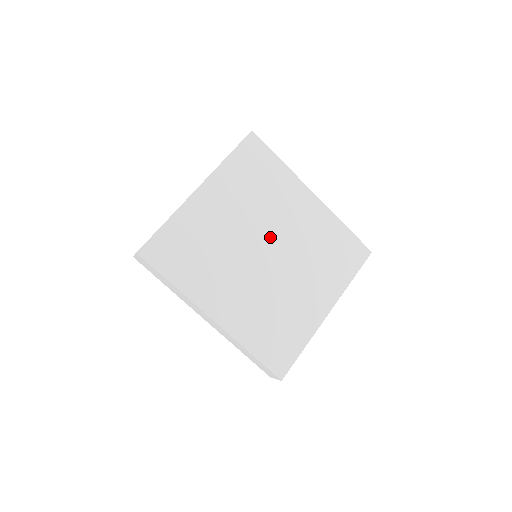
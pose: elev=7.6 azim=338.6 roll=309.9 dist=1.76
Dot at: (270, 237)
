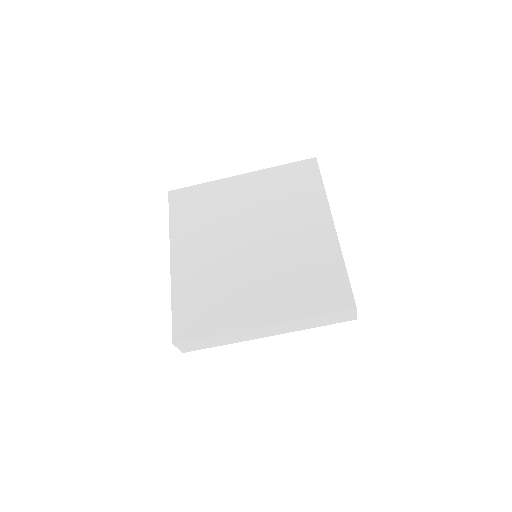
Dot at: (264, 233)
